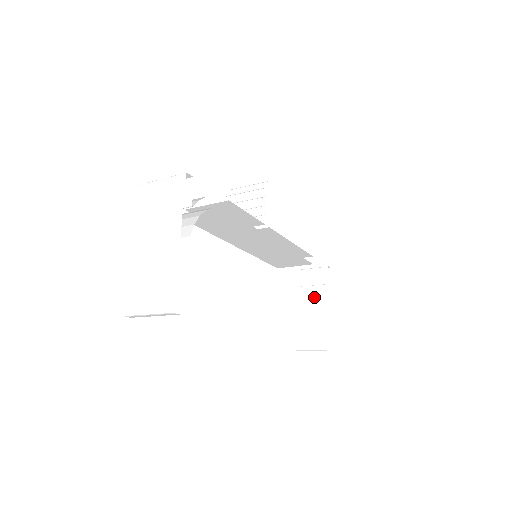
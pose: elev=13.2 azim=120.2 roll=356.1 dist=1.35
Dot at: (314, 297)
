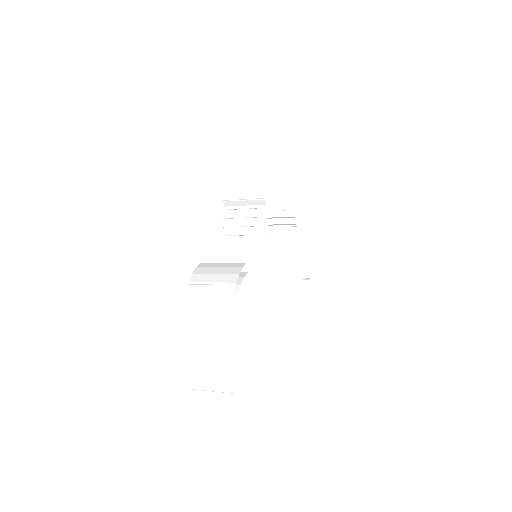
Dot at: (291, 234)
